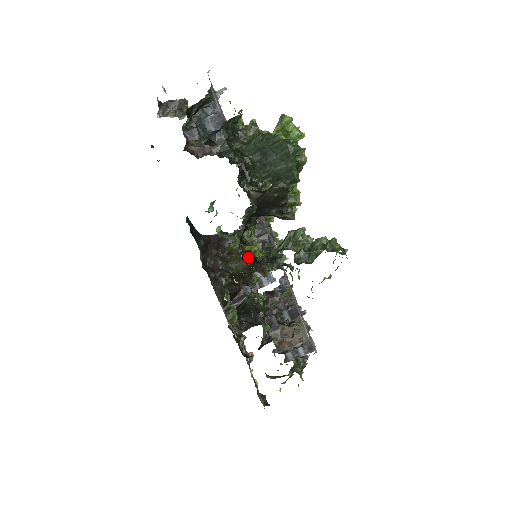
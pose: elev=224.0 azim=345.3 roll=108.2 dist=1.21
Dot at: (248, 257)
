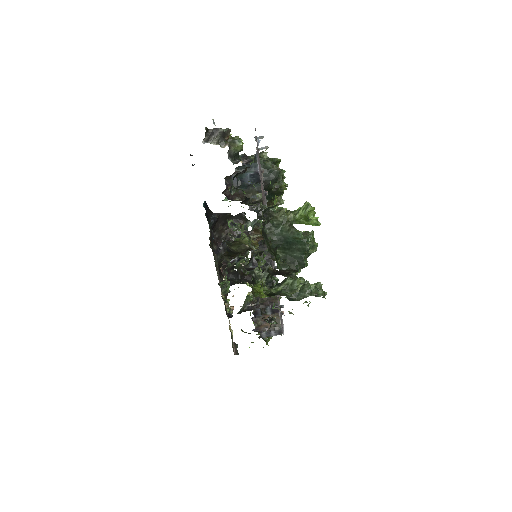
Dot at: occluded
